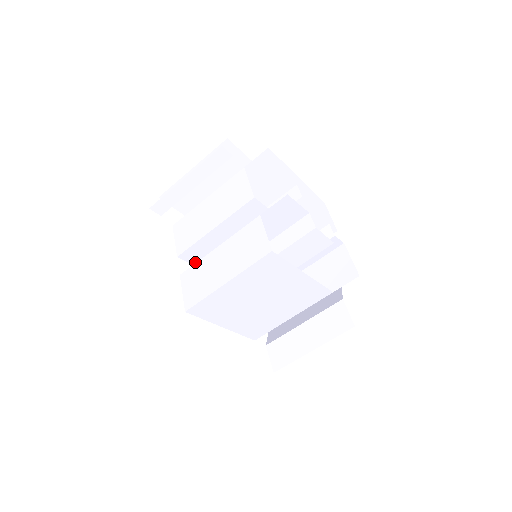
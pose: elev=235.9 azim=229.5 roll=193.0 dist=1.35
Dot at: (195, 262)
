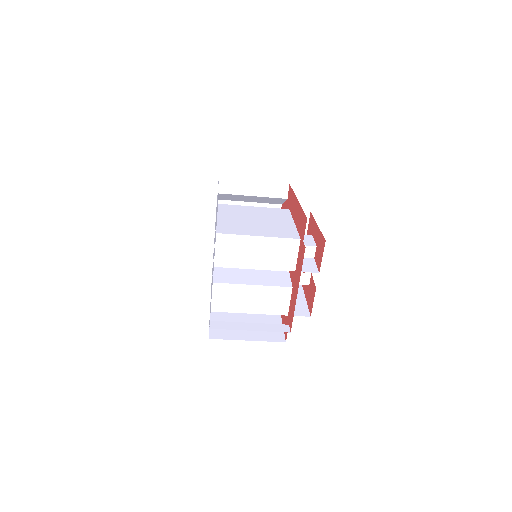
Dot at: occluded
